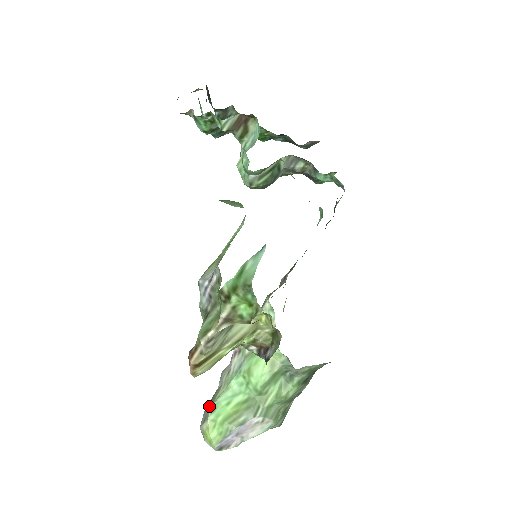
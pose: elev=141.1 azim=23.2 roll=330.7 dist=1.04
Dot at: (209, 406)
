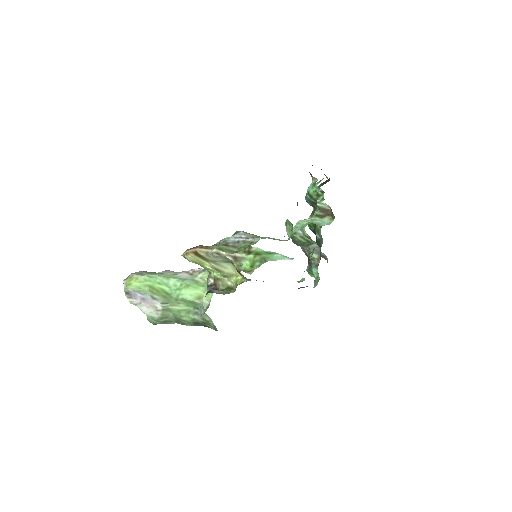
Dot at: (148, 272)
